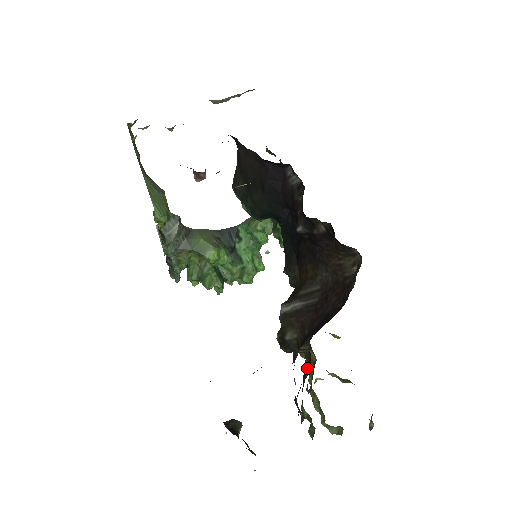
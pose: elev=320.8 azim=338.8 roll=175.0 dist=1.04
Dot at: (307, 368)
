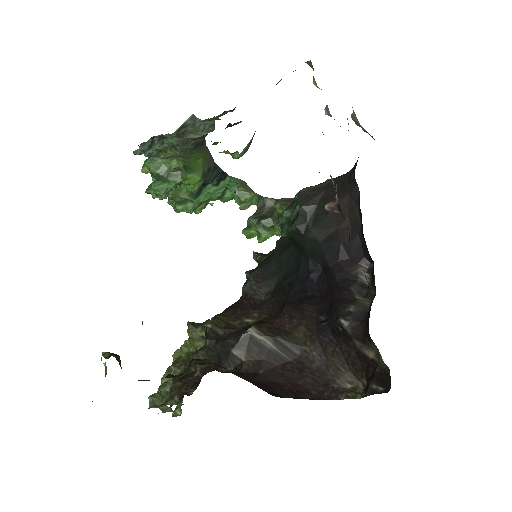
Dot at: occluded
